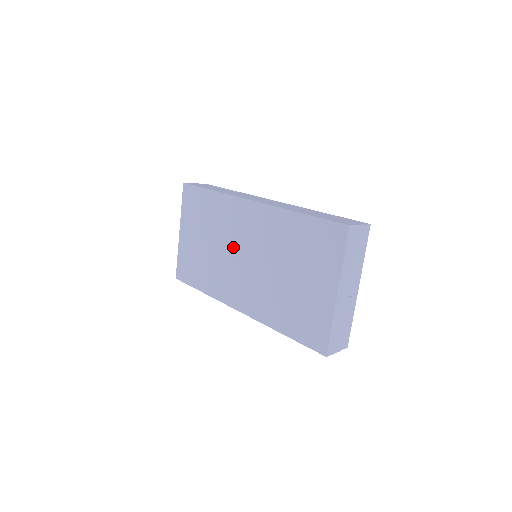
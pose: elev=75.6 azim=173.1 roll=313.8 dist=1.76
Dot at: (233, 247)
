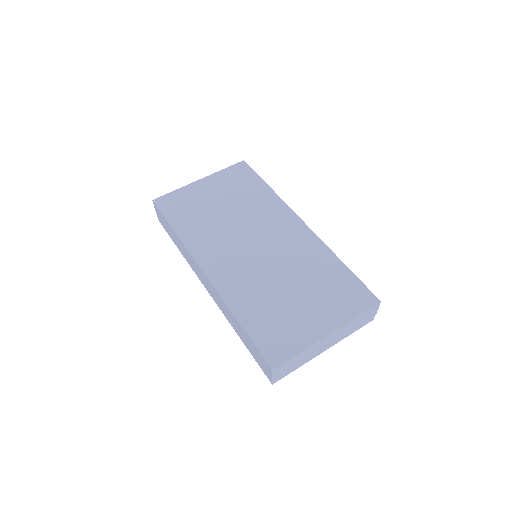
Dot at: (251, 231)
